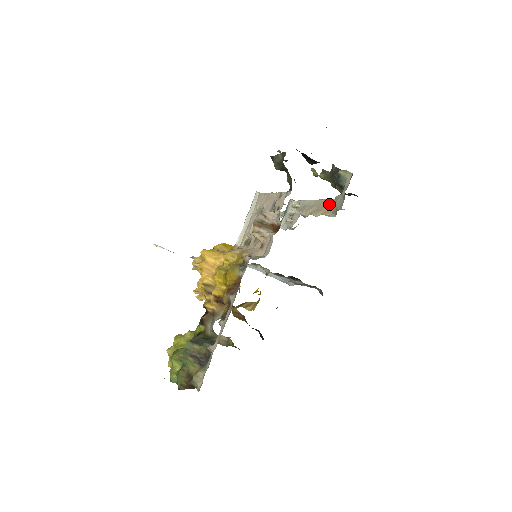
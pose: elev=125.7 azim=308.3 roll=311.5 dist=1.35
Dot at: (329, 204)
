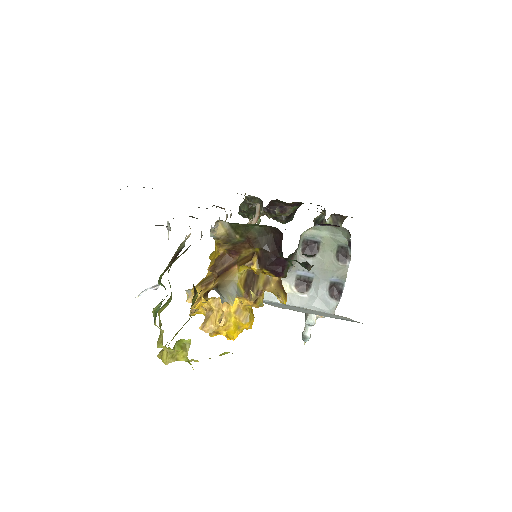
Dot at: occluded
